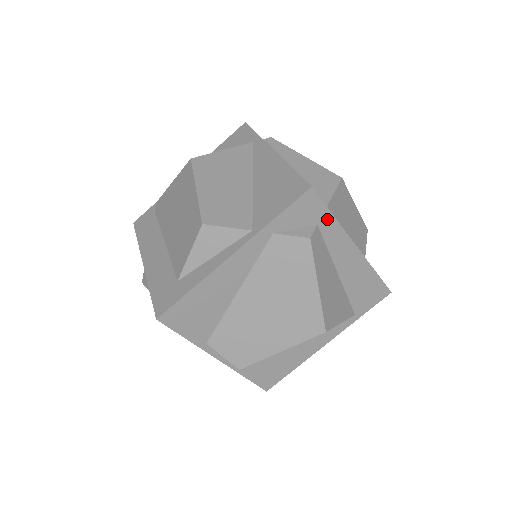
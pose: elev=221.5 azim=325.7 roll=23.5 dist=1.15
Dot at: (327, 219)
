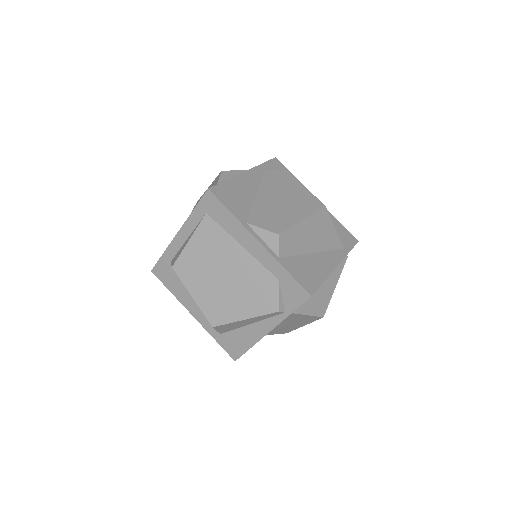
Dot at: occluded
